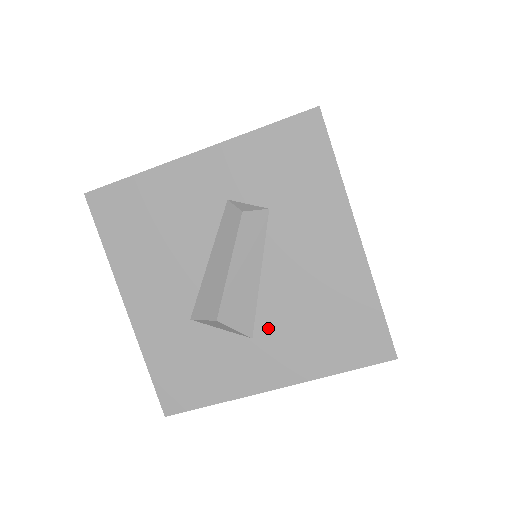
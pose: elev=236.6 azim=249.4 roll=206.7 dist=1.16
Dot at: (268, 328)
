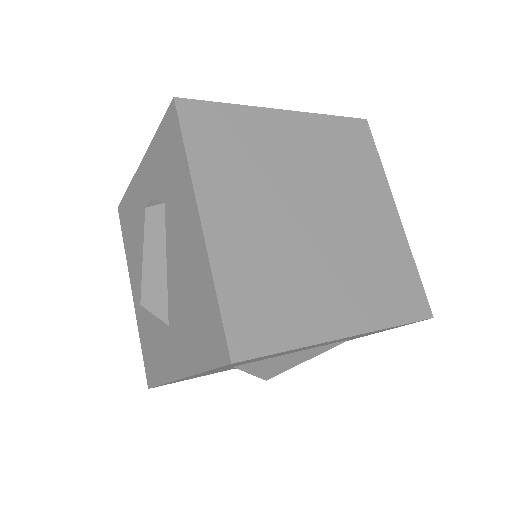
Dot at: (173, 317)
